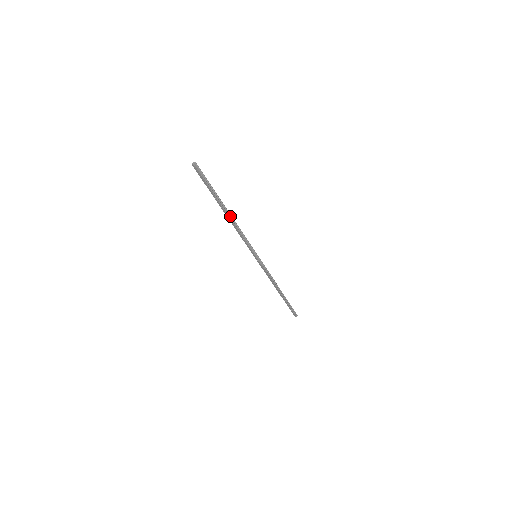
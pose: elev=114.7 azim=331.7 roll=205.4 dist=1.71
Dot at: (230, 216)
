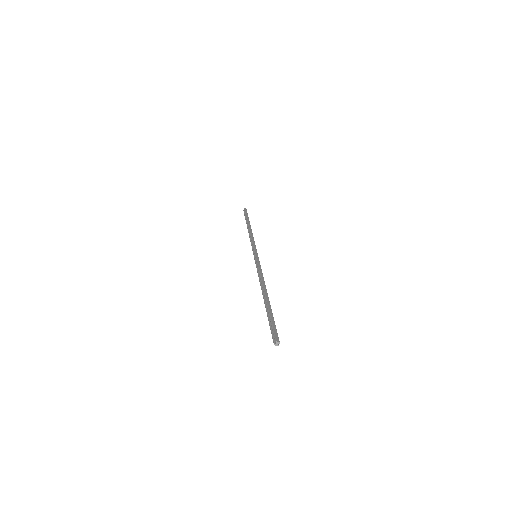
Dot at: (265, 291)
